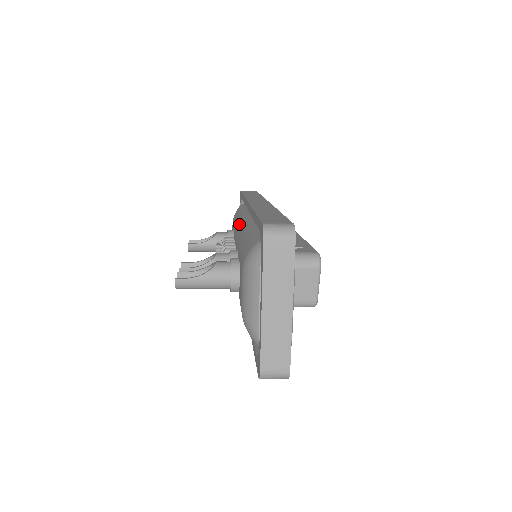
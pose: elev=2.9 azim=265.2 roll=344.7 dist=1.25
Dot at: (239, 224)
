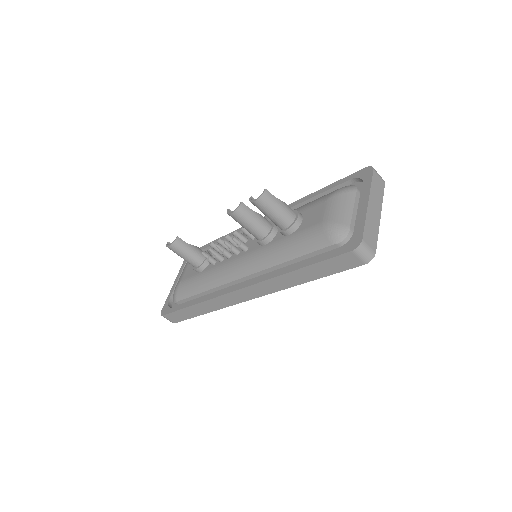
Dot at: occluded
